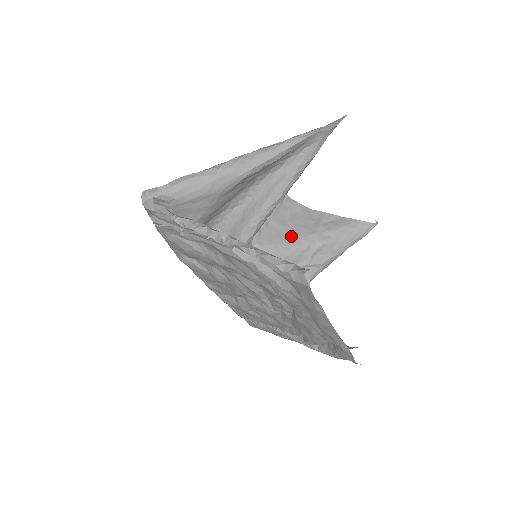
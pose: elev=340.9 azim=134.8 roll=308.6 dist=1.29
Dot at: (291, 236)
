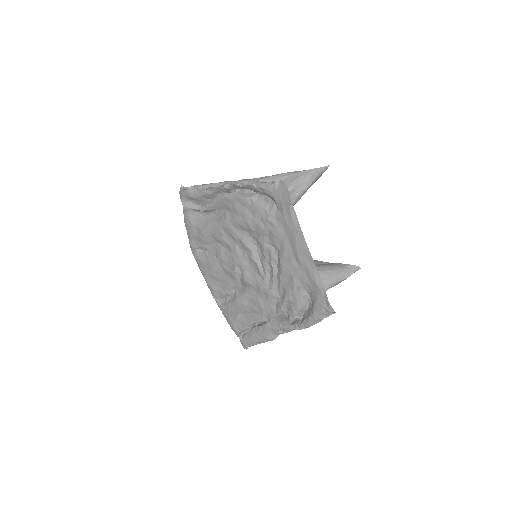
Dot at: occluded
